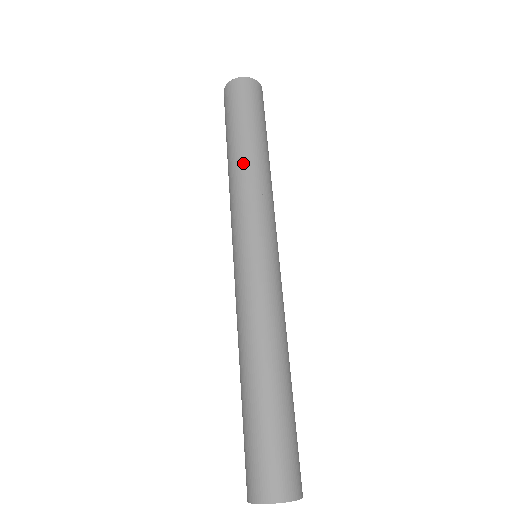
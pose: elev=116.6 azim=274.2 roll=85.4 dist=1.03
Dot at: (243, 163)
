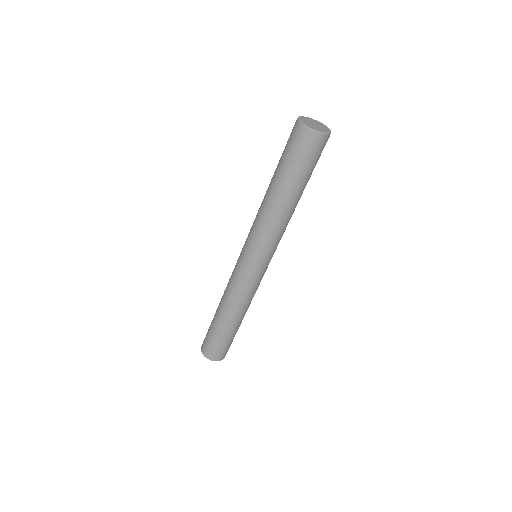
Dot at: (269, 204)
